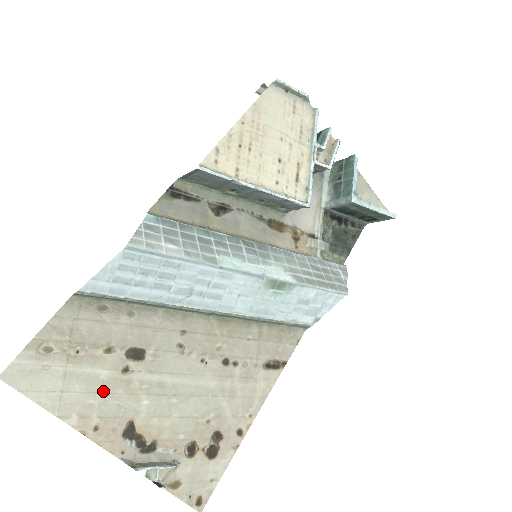
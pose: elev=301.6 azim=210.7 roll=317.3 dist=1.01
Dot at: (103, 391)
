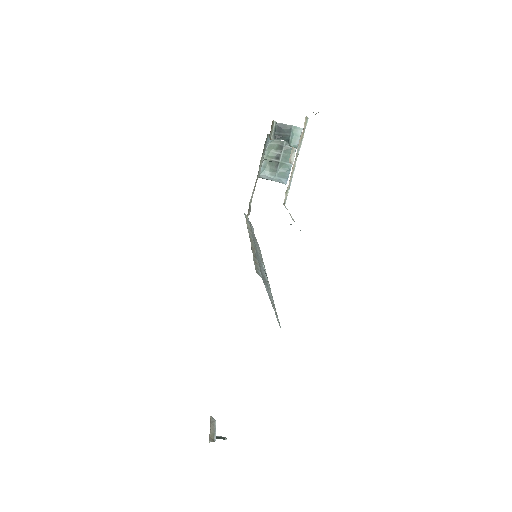
Dot at: occluded
